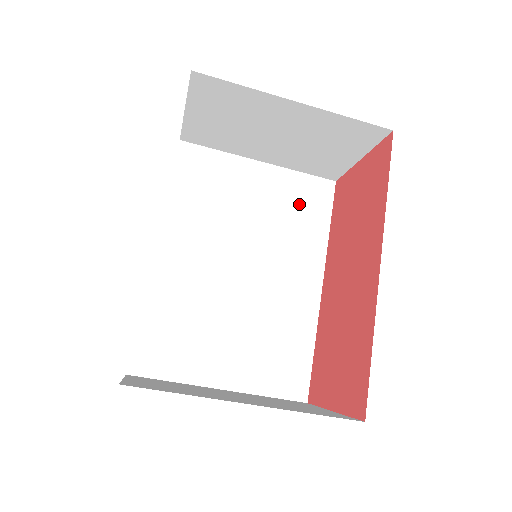
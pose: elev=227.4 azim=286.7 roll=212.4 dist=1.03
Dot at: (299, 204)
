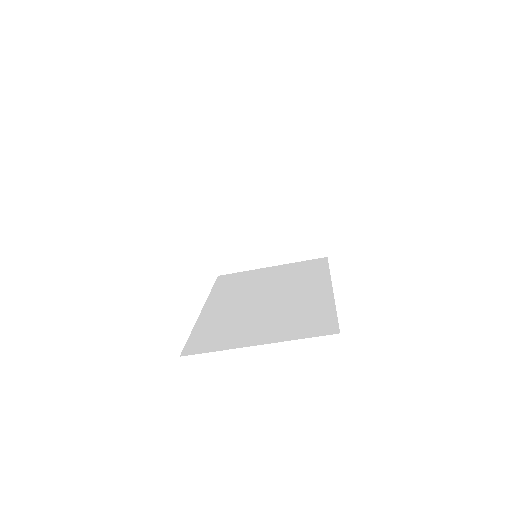
Dot at: (303, 270)
